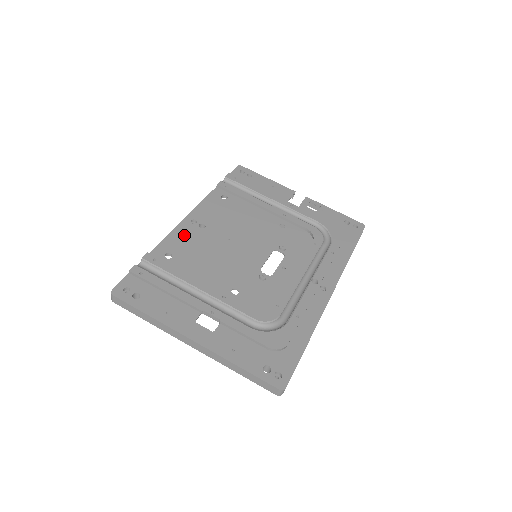
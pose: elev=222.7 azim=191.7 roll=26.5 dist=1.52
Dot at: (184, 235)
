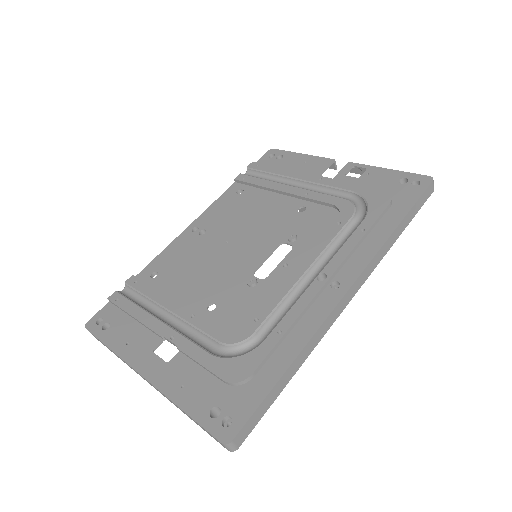
Dot at: (179, 247)
